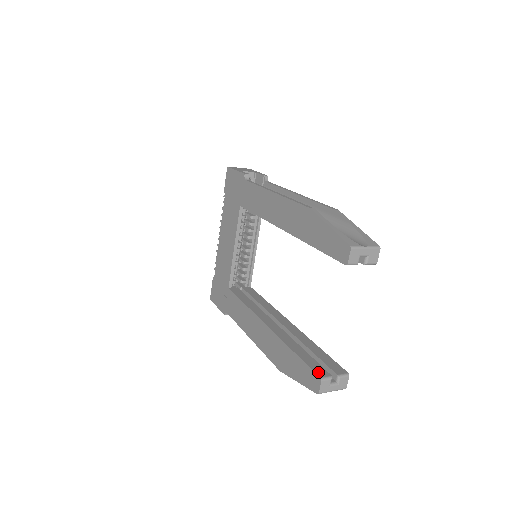
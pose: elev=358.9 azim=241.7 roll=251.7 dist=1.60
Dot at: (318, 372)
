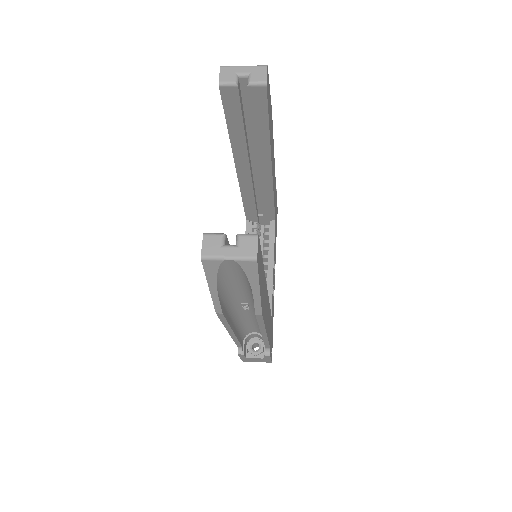
Dot at: occluded
